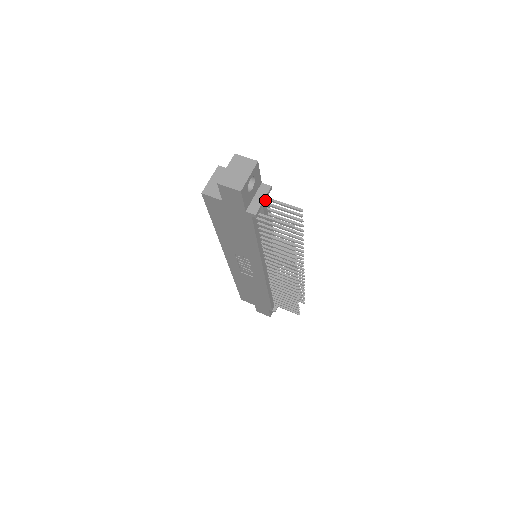
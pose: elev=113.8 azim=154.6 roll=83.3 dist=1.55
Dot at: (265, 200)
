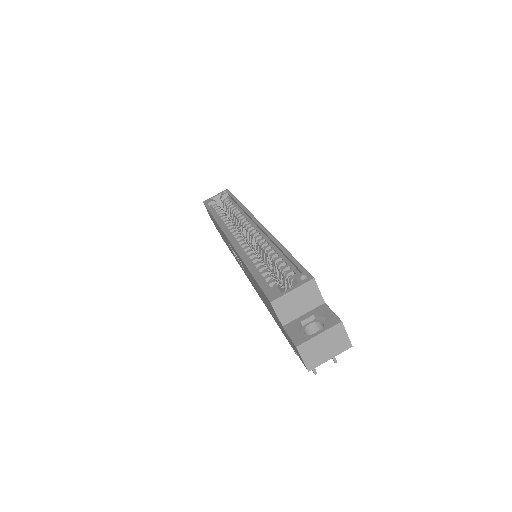
Dot at: occluded
